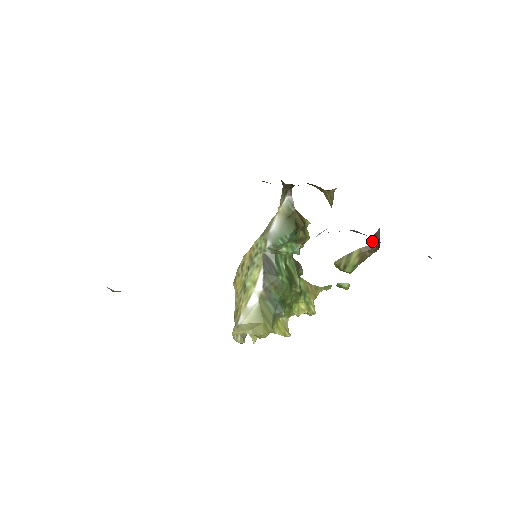
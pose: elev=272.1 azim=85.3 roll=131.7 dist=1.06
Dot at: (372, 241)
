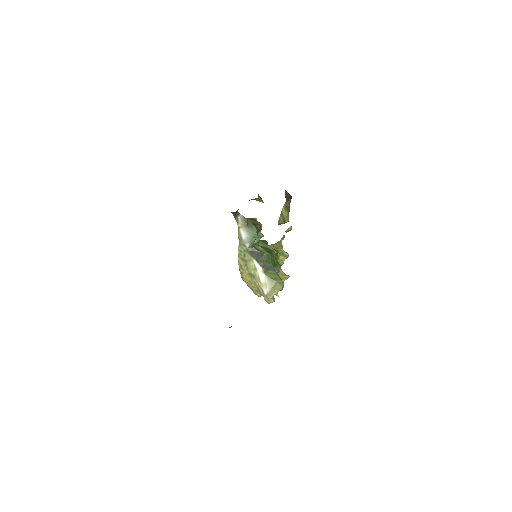
Dot at: (286, 198)
